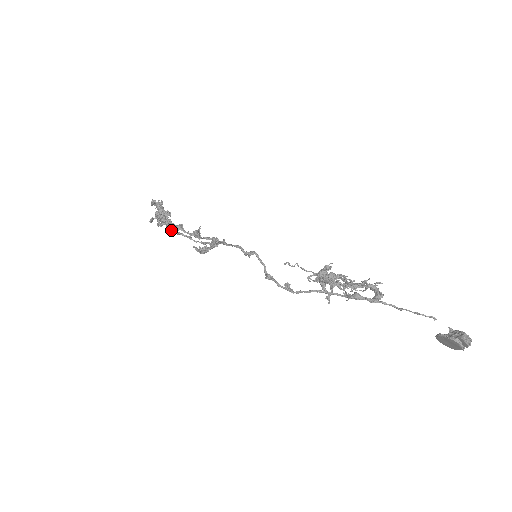
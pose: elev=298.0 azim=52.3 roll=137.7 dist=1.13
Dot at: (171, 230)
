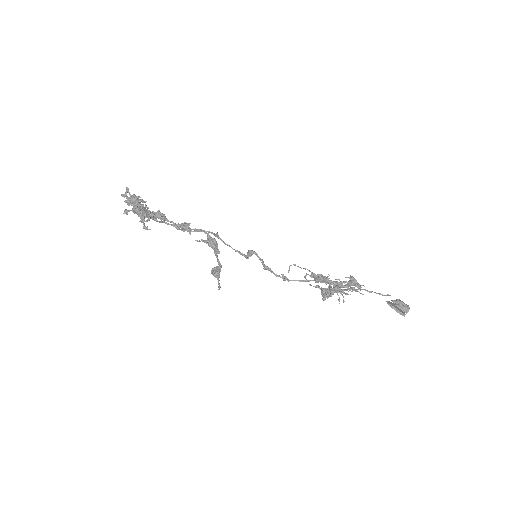
Dot at: occluded
